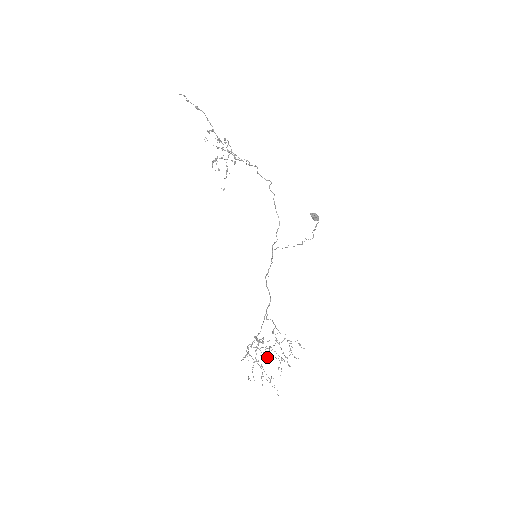
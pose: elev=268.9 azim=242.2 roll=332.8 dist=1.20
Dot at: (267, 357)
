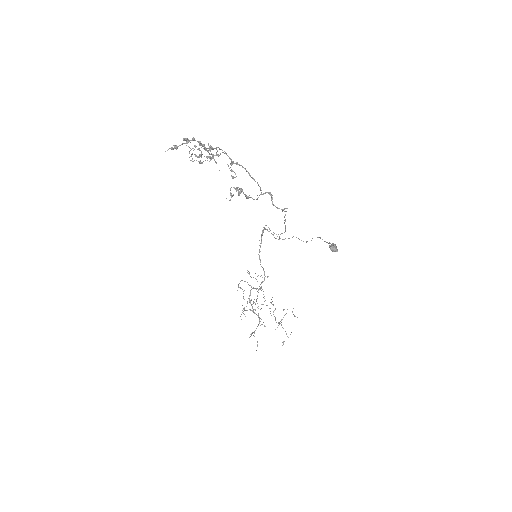
Dot at: occluded
